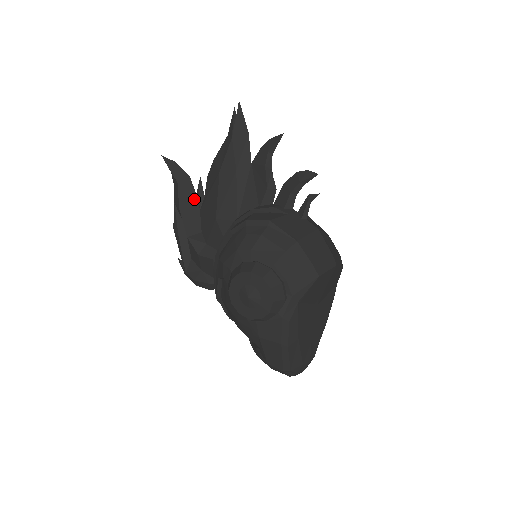
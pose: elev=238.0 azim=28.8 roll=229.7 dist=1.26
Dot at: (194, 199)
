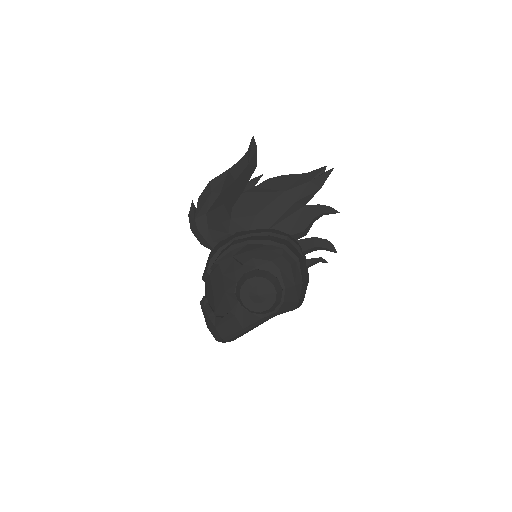
Dot at: (246, 182)
